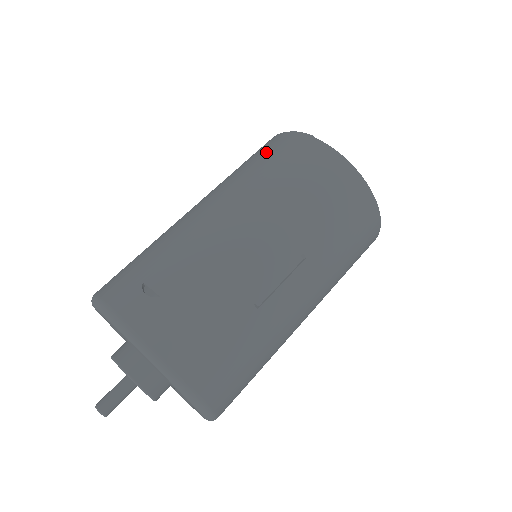
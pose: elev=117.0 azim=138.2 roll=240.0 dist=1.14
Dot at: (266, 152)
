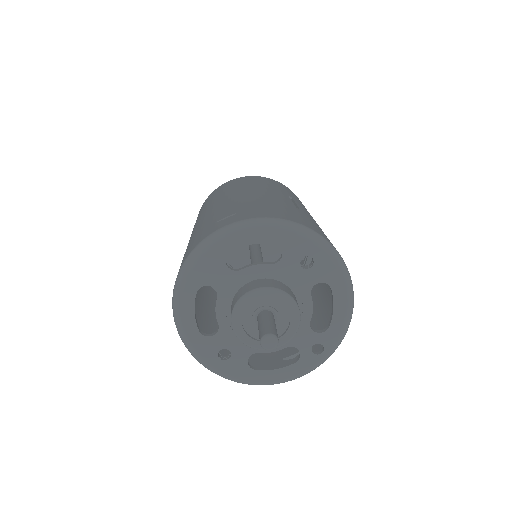
Dot at: (207, 201)
